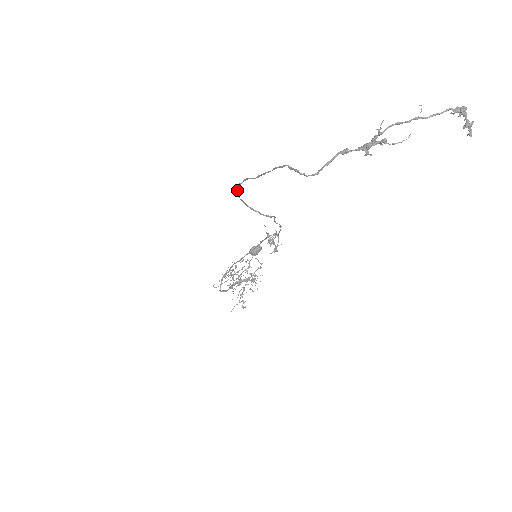
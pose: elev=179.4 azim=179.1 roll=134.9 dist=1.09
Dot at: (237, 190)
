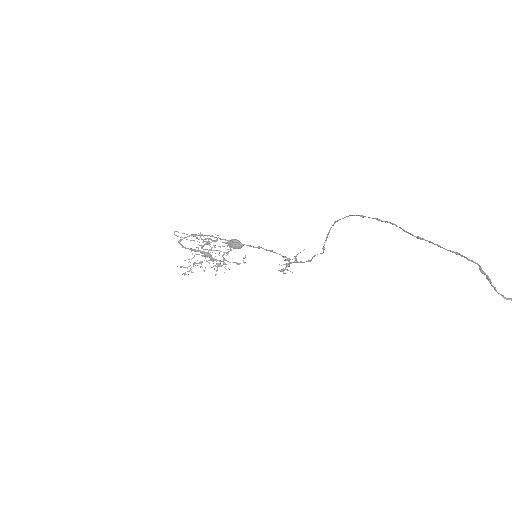
Dot at: (353, 215)
